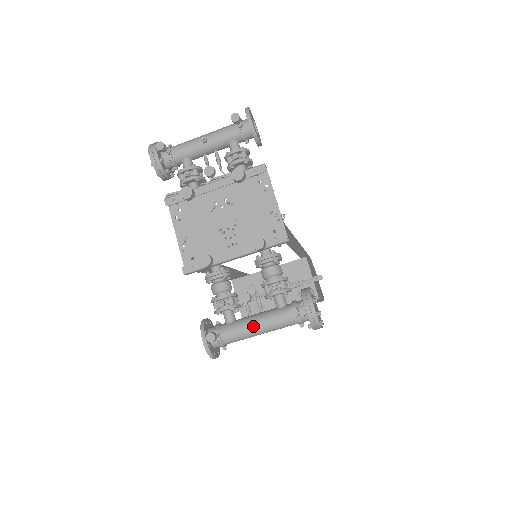
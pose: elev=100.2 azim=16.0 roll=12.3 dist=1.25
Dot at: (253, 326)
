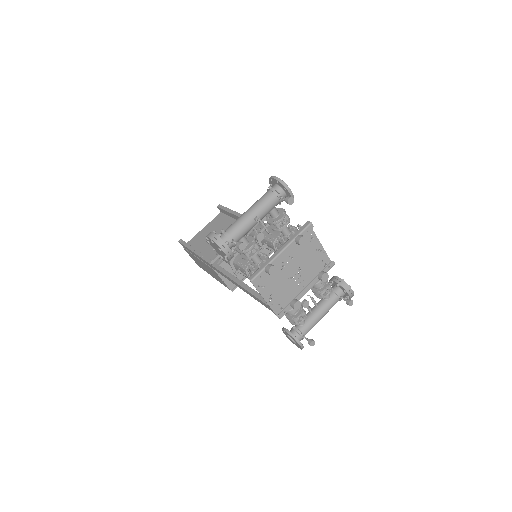
Dot at: (320, 318)
